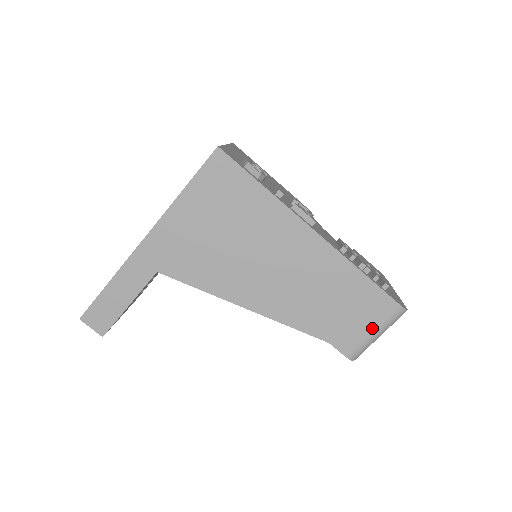
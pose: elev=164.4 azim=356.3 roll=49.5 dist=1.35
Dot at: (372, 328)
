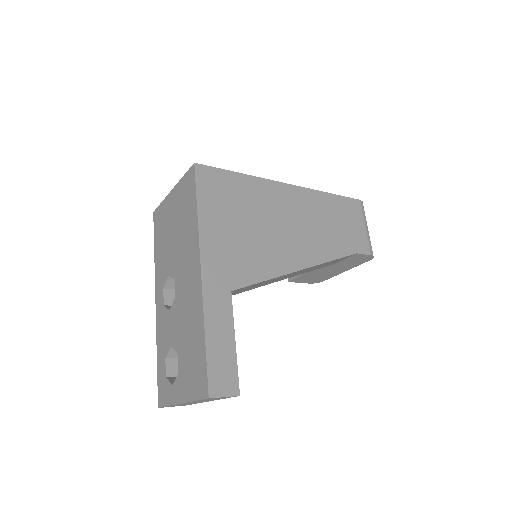
Dot at: (363, 225)
